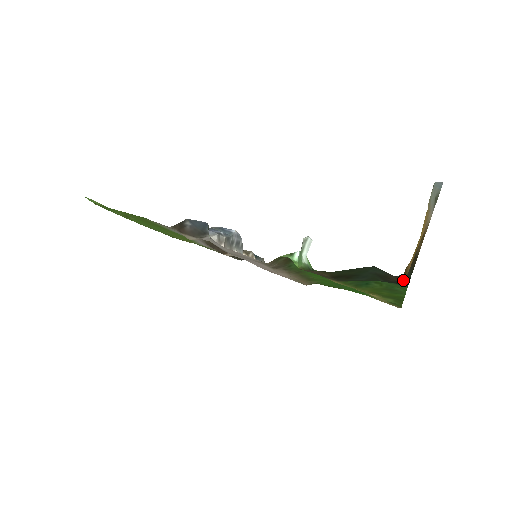
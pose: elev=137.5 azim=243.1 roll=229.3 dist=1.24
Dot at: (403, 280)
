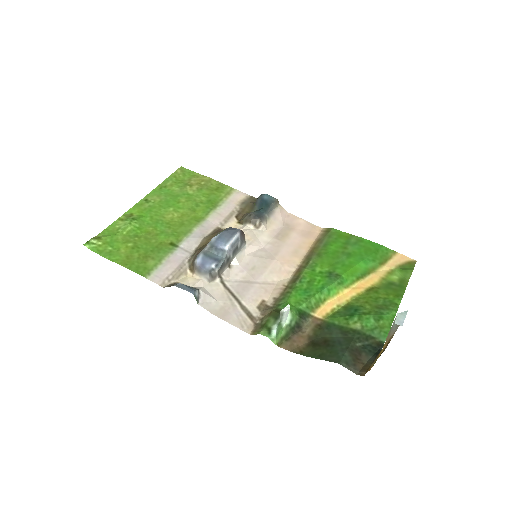
Dot at: (371, 360)
